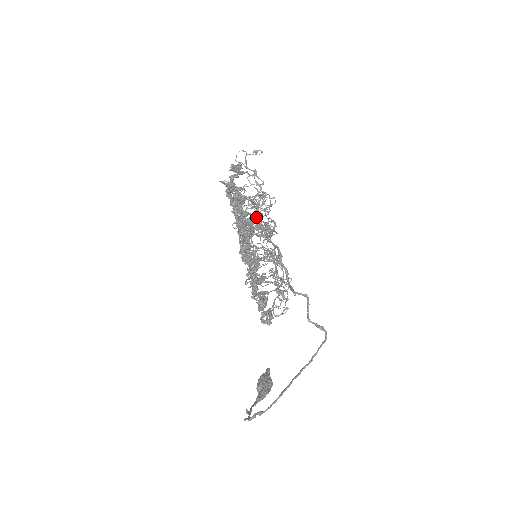
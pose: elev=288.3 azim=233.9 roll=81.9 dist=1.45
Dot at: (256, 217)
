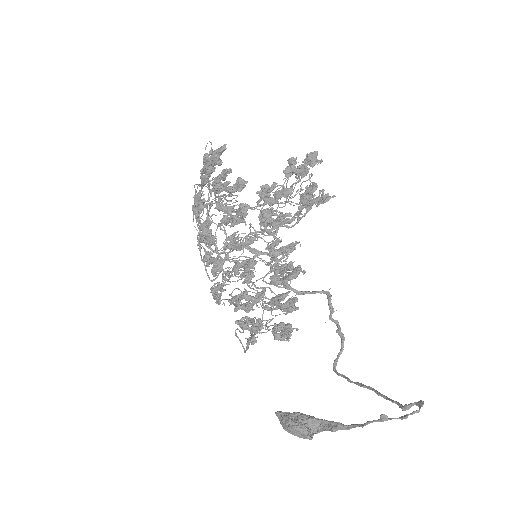
Dot at: (210, 225)
